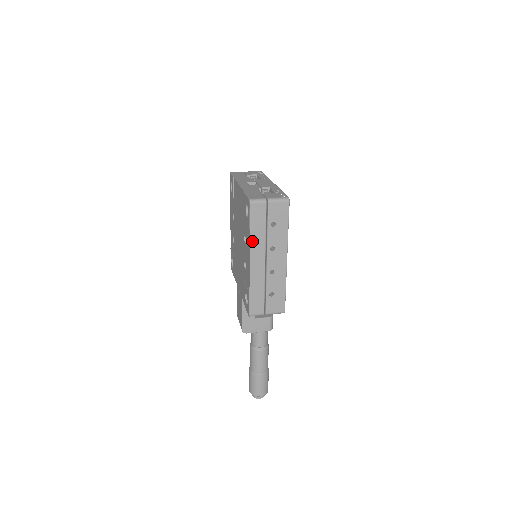
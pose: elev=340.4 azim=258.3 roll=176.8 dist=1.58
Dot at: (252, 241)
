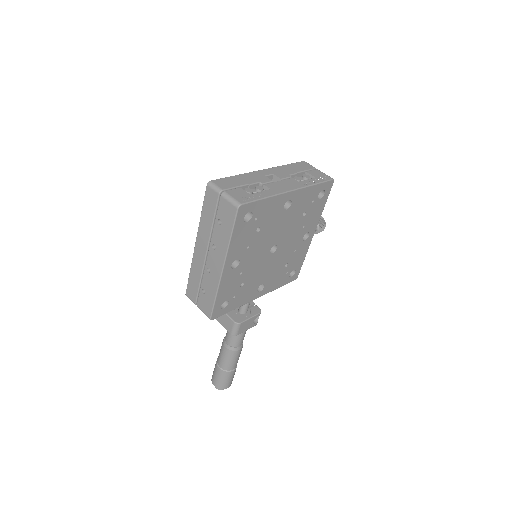
Dot at: (201, 225)
